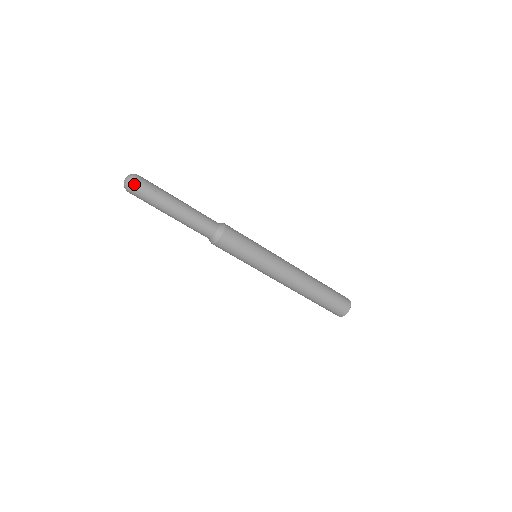
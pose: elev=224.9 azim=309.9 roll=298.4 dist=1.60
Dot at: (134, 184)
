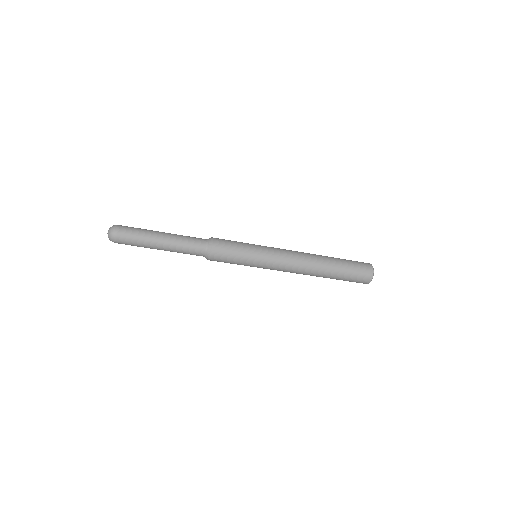
Dot at: (115, 233)
